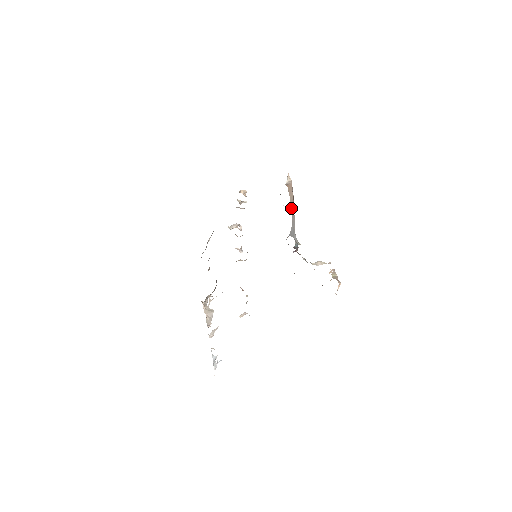
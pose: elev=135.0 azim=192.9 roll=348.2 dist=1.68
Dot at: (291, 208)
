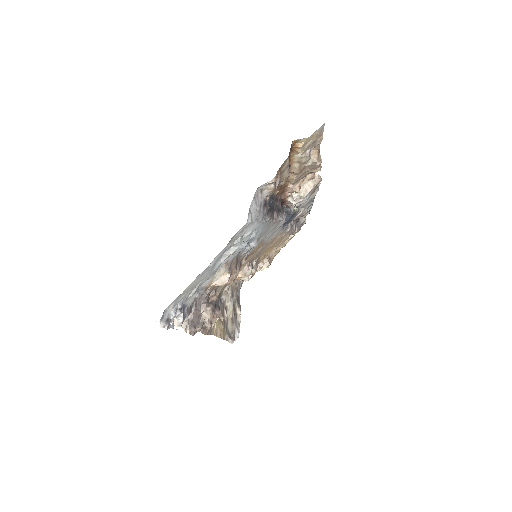
Dot at: occluded
